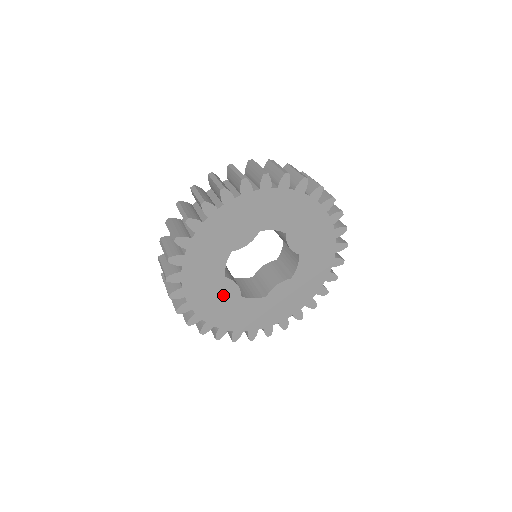
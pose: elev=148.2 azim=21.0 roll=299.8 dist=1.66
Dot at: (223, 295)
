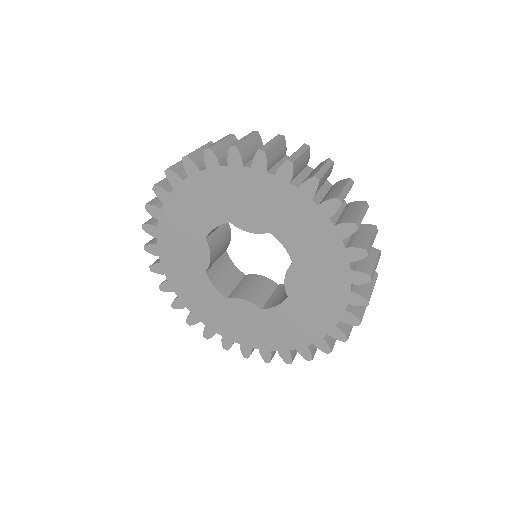
Dot at: (244, 316)
